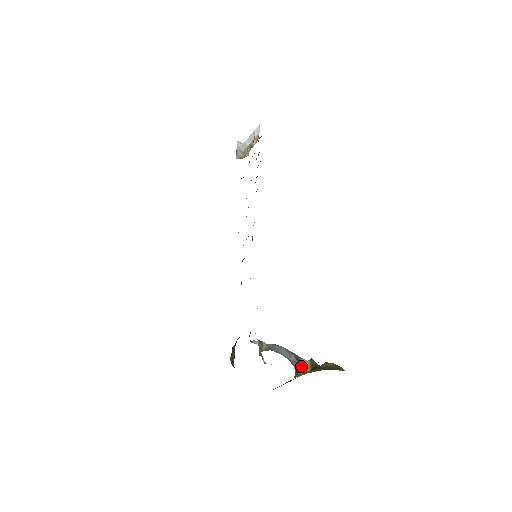
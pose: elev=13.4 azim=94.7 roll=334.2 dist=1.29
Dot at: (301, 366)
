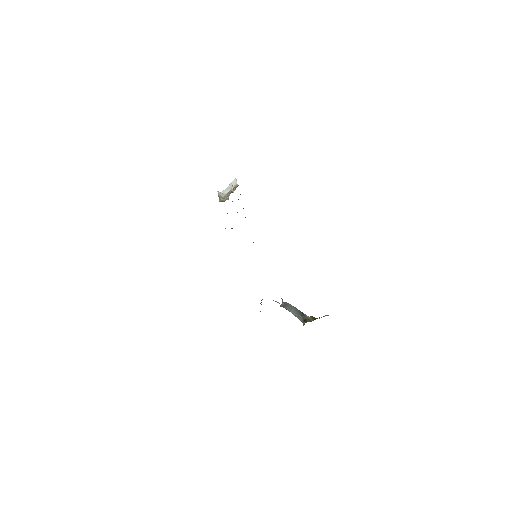
Dot at: (307, 318)
